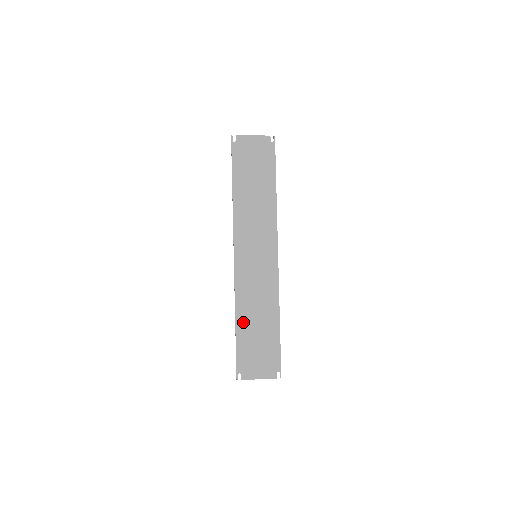
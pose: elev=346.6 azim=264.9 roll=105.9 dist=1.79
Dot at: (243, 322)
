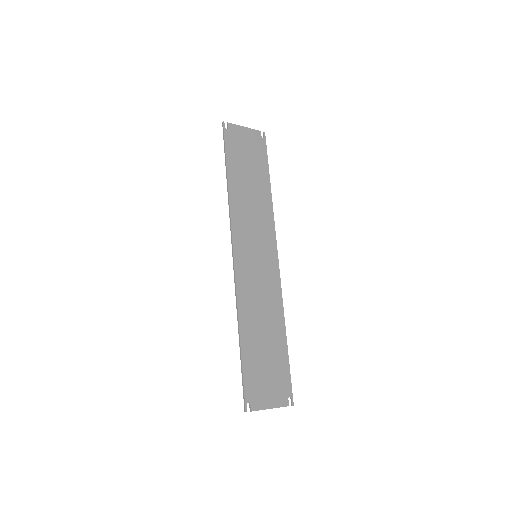
Dot at: (248, 335)
